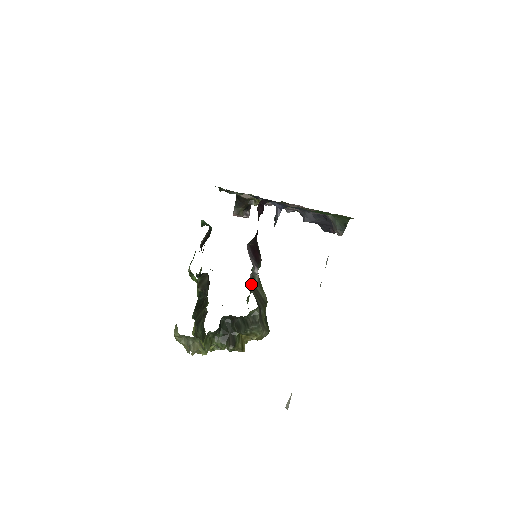
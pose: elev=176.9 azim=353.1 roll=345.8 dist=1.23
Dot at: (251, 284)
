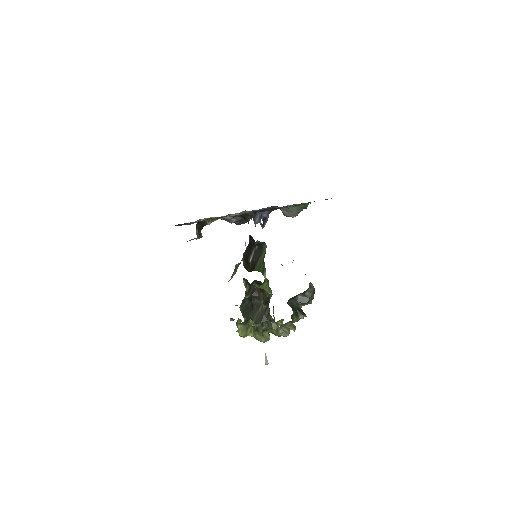
Dot at: occluded
